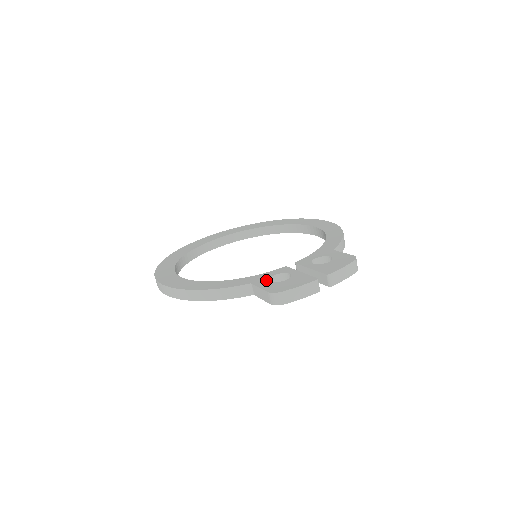
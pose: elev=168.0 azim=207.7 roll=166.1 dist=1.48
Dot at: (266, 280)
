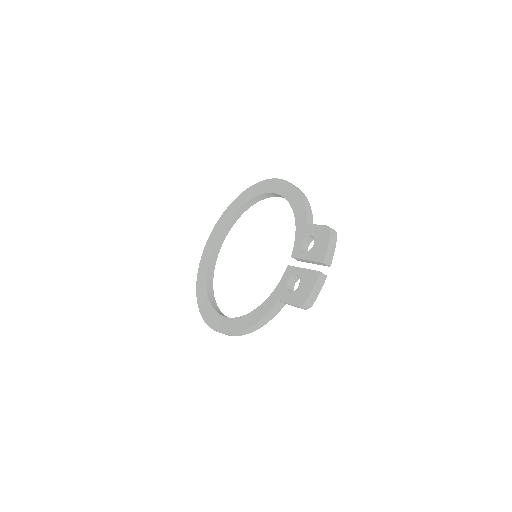
Dot at: (286, 292)
